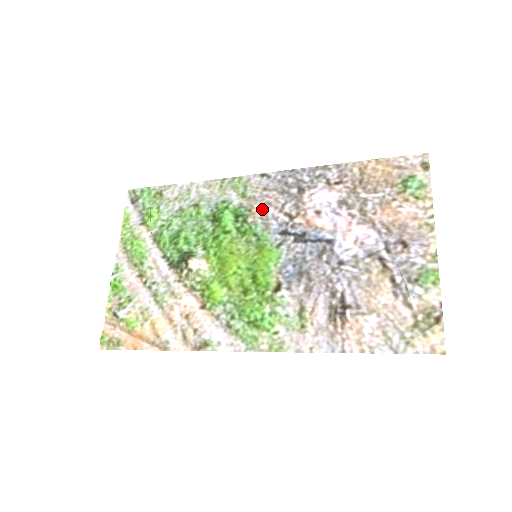
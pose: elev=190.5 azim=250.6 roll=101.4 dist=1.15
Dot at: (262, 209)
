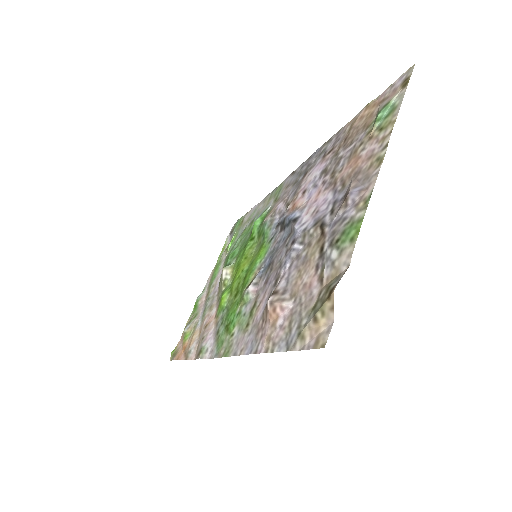
Dot at: (276, 207)
